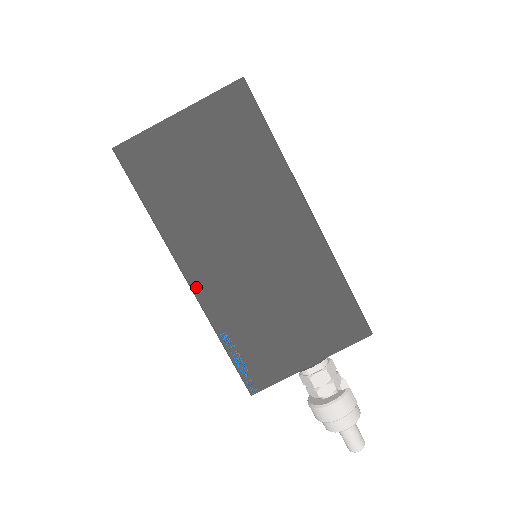
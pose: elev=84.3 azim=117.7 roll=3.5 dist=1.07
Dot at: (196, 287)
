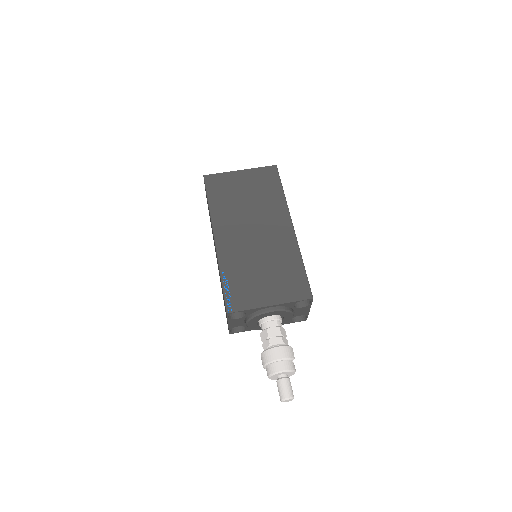
Dot at: (218, 244)
